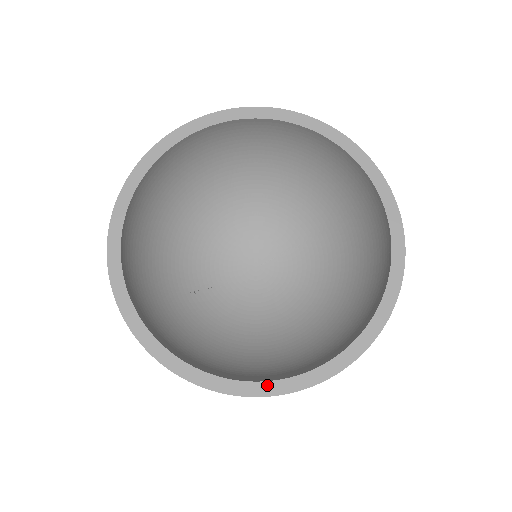
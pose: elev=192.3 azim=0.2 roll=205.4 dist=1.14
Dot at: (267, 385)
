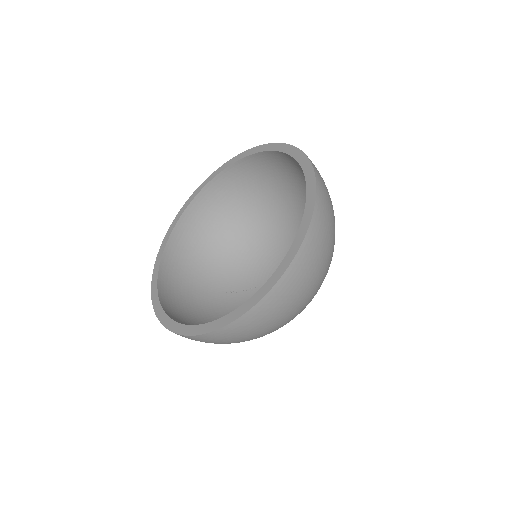
Dot at: (194, 328)
